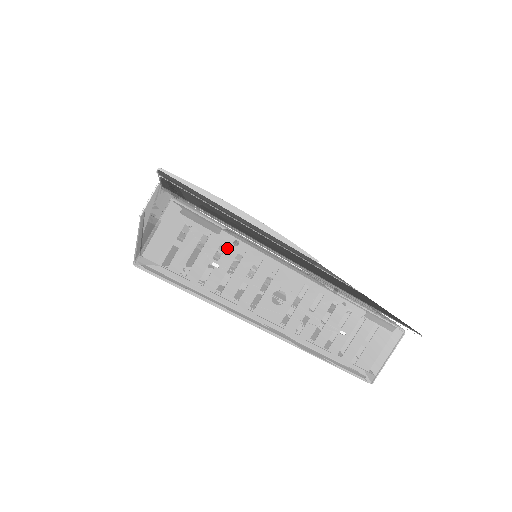
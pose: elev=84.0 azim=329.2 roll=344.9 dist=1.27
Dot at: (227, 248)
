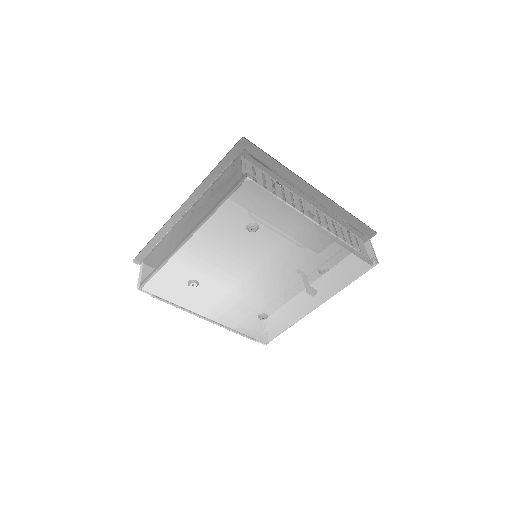
Dot at: (279, 177)
